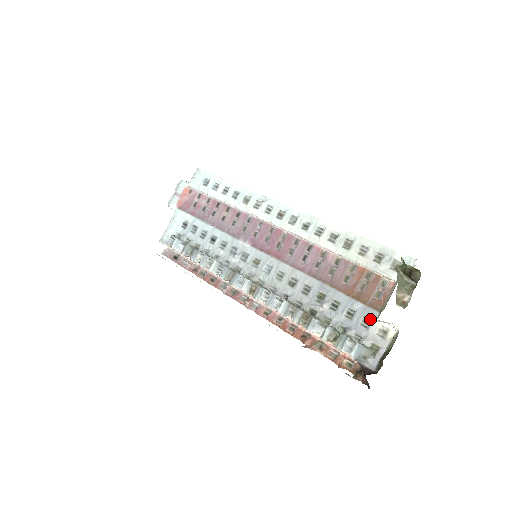
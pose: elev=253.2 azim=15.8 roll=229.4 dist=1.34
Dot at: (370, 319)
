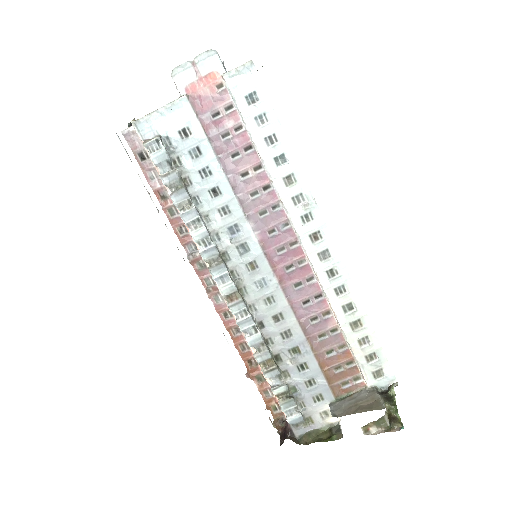
Dot at: (324, 399)
